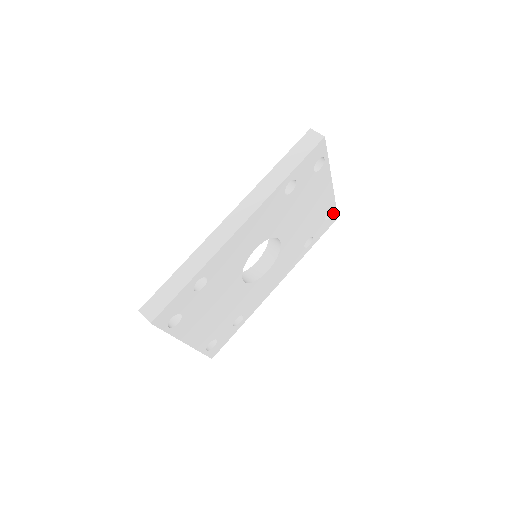
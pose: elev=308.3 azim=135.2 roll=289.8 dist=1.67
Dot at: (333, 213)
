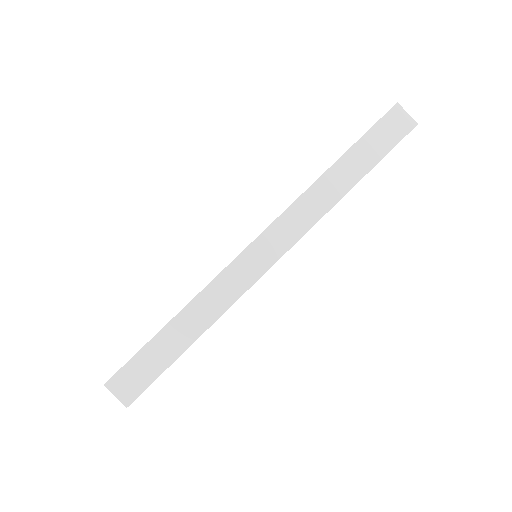
Dot at: occluded
